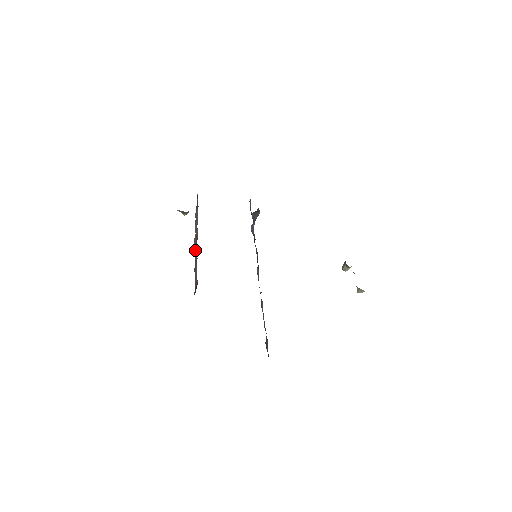
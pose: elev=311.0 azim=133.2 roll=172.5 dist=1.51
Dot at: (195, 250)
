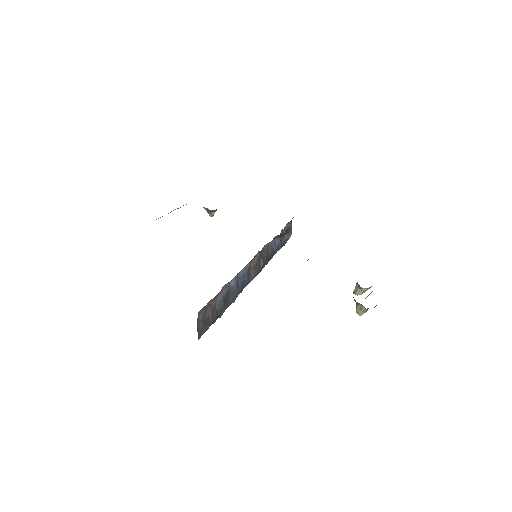
Dot at: occluded
